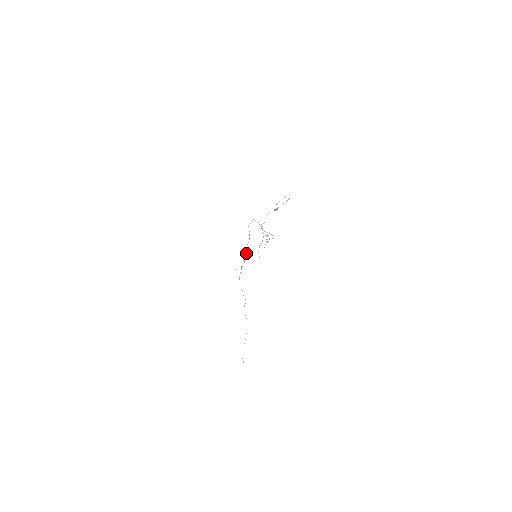
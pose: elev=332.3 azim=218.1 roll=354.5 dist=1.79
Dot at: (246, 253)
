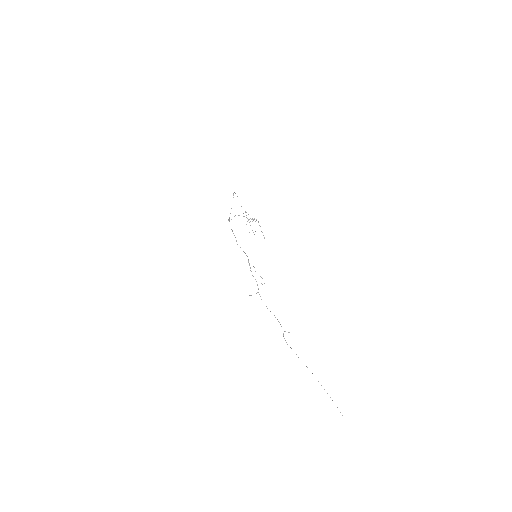
Dot at: (248, 261)
